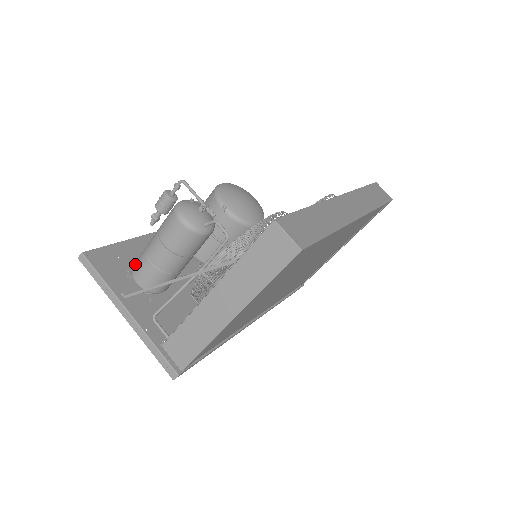
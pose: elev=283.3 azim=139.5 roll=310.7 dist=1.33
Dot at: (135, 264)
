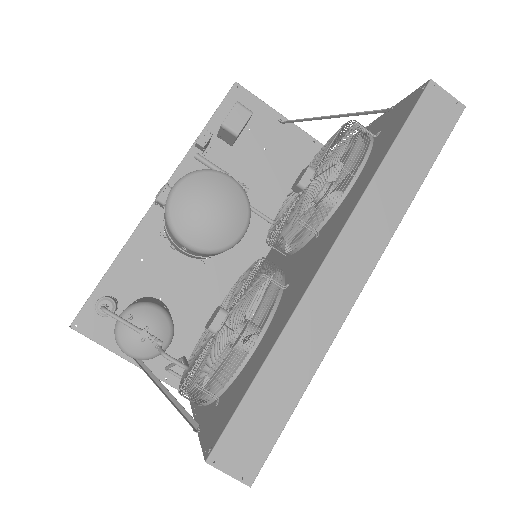
Dot at: occluded
